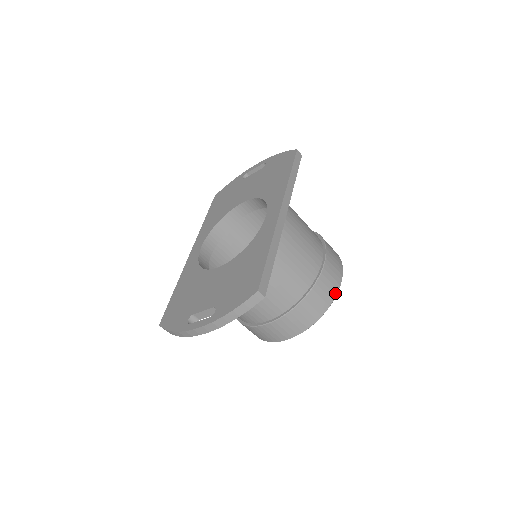
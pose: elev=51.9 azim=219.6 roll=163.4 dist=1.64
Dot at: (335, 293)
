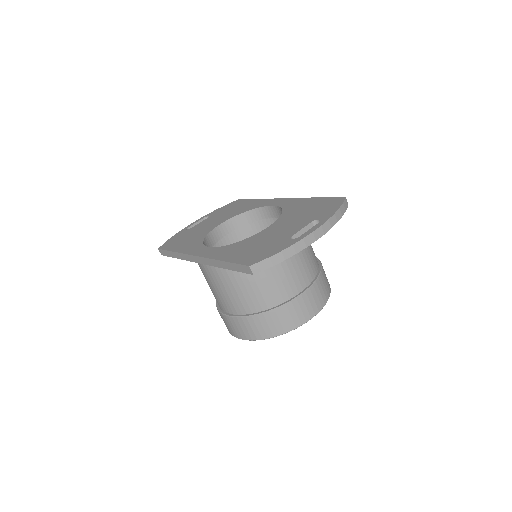
Dot at: occluded
